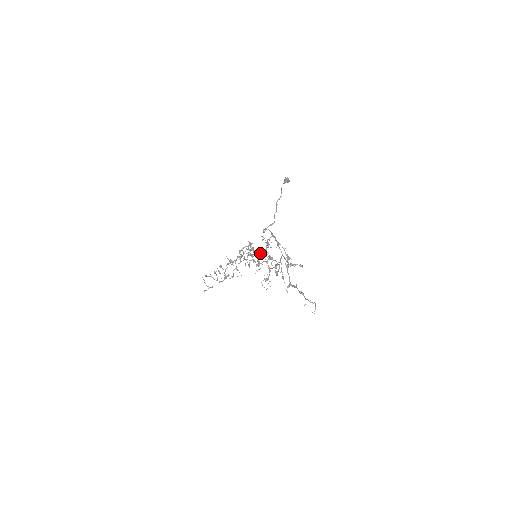
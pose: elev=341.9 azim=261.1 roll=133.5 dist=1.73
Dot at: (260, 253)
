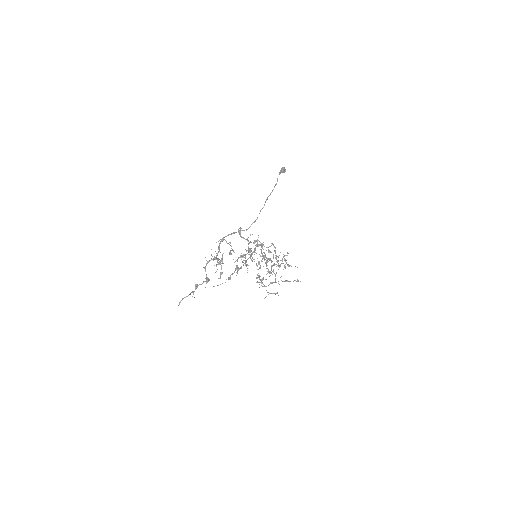
Dot at: (250, 252)
